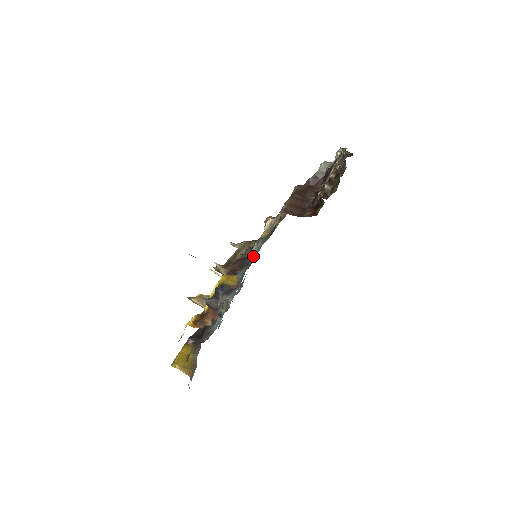
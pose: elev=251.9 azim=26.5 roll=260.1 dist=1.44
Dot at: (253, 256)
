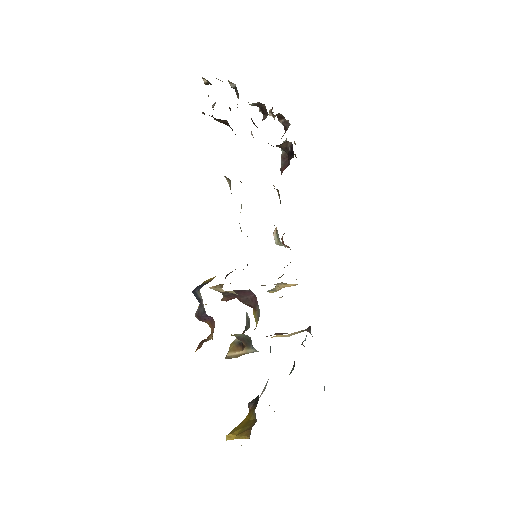
Dot at: occluded
